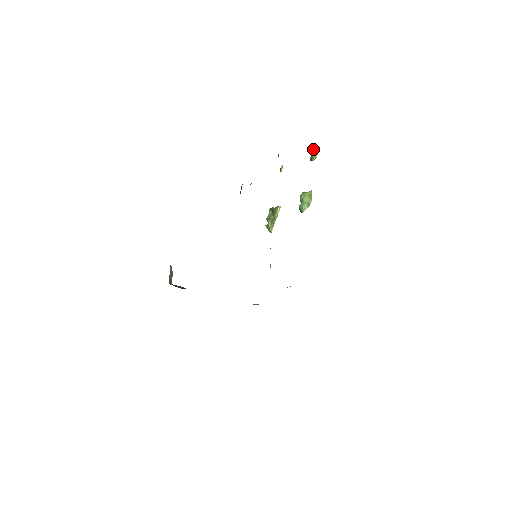
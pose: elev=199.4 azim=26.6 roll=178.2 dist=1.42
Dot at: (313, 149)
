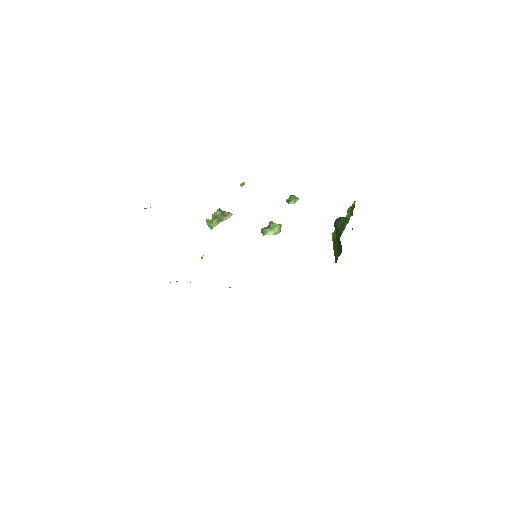
Dot at: (295, 196)
